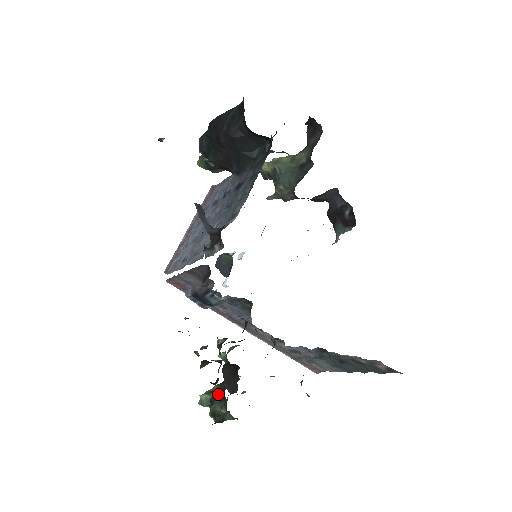
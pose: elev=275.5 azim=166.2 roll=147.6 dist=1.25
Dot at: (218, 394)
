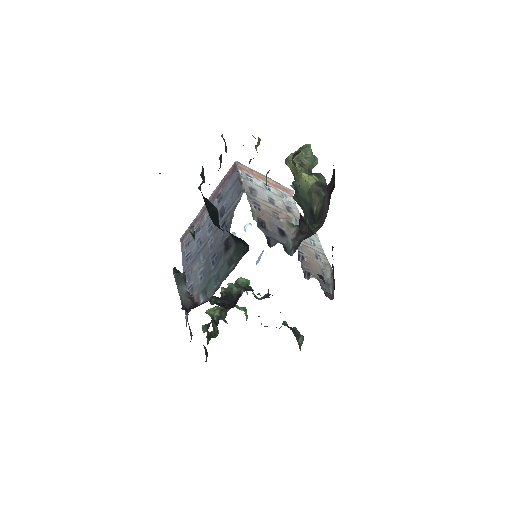
Dot at: (215, 321)
